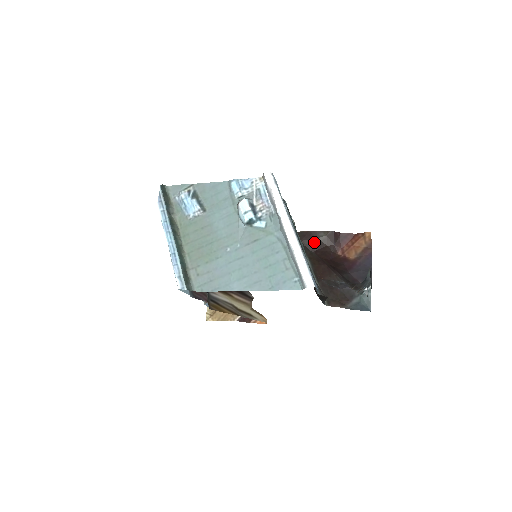
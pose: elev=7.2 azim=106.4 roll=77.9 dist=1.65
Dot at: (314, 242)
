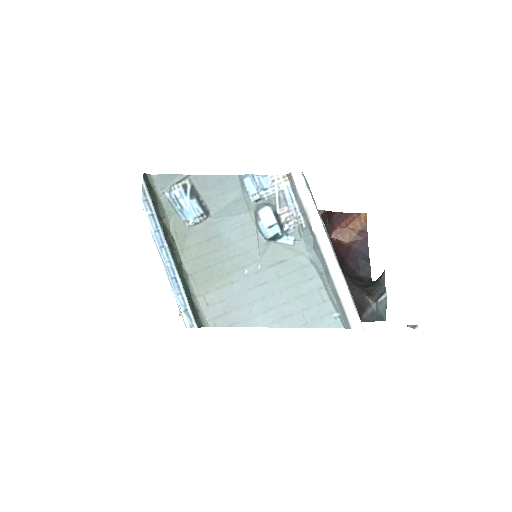
Dot at: occluded
